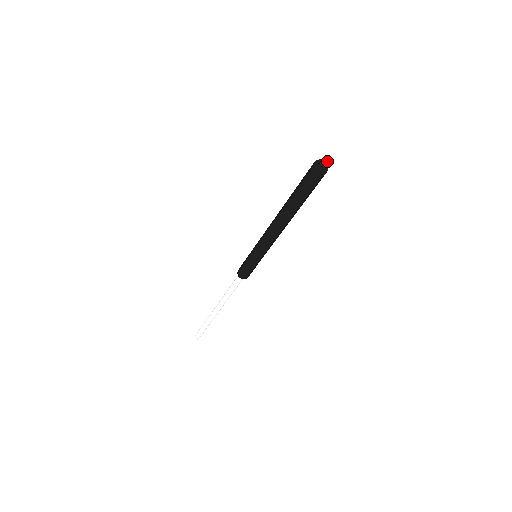
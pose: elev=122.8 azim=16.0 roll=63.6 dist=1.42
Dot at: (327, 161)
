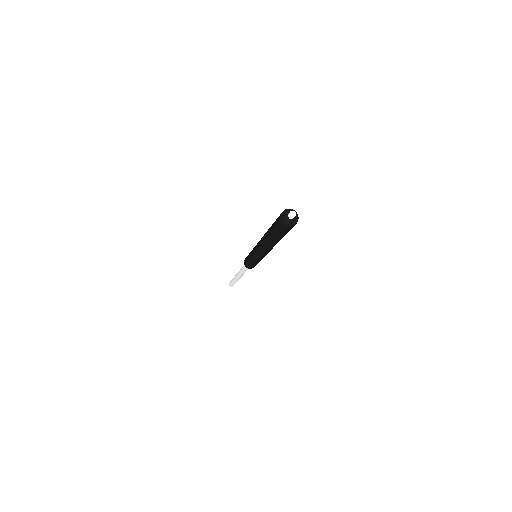
Dot at: (294, 216)
